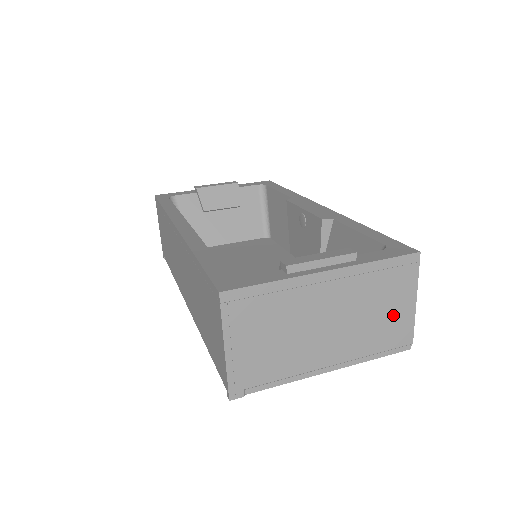
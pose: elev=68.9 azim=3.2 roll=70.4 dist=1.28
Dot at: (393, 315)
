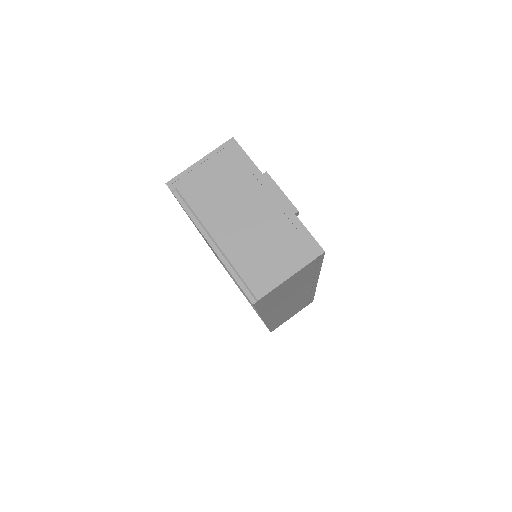
Dot at: (272, 264)
